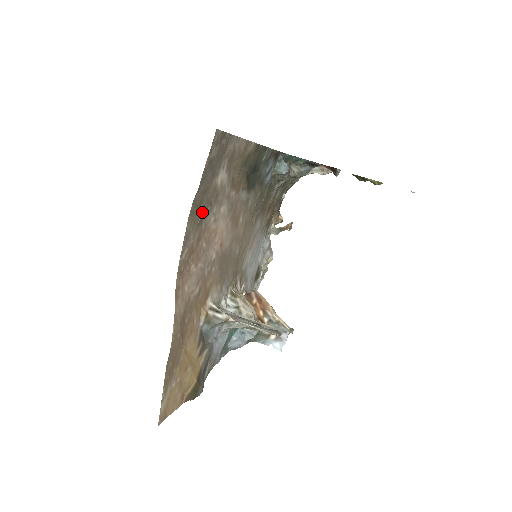
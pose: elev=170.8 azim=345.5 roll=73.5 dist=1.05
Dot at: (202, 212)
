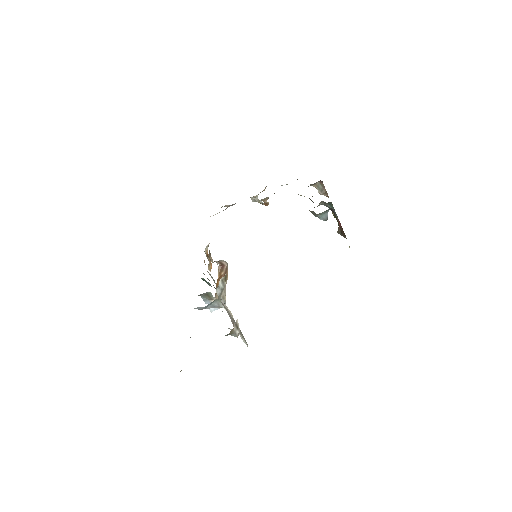
Dot at: occluded
